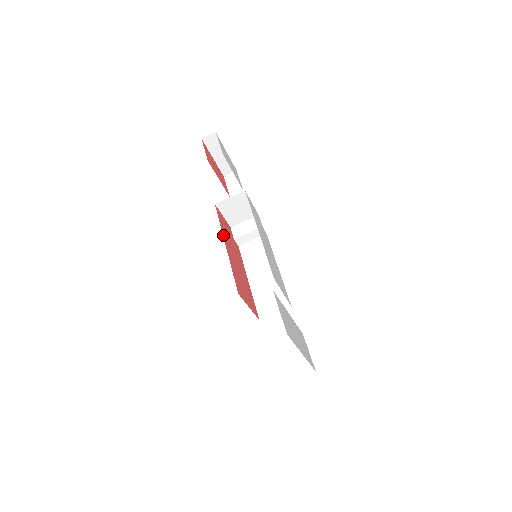
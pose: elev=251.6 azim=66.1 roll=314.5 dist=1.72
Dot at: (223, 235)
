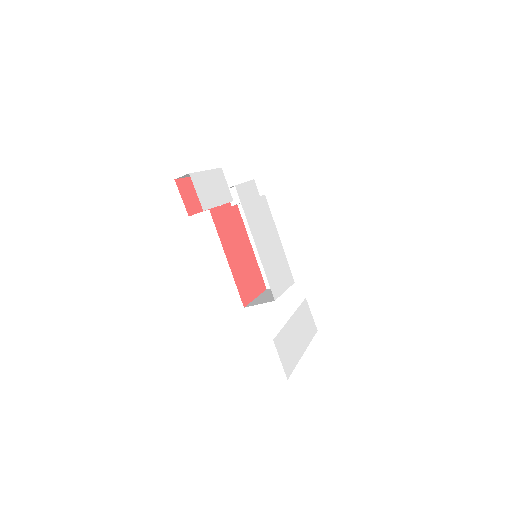
Dot at: (220, 239)
